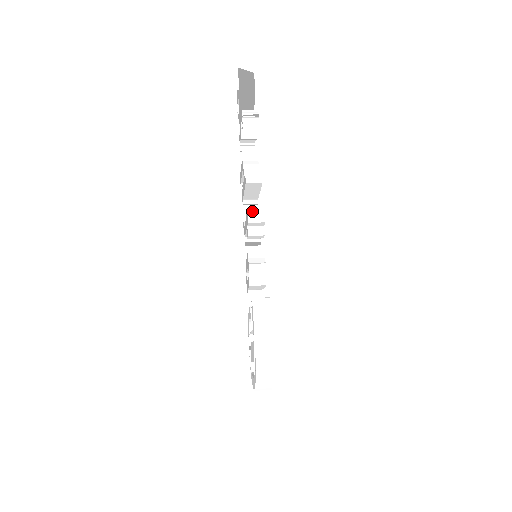
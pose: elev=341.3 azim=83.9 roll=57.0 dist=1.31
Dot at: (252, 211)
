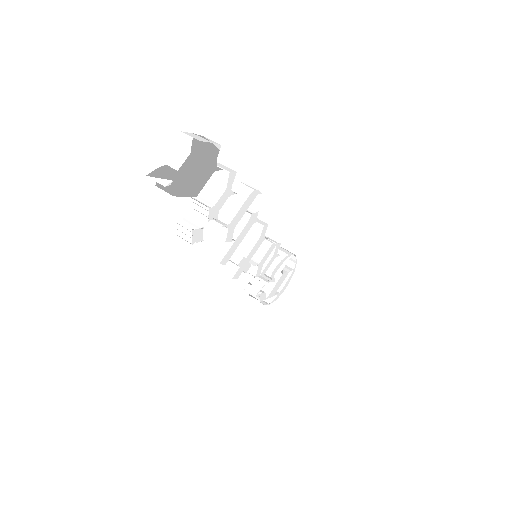
Dot at: (223, 272)
